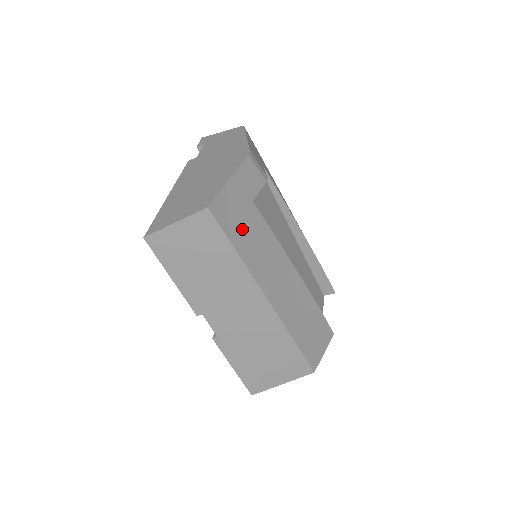
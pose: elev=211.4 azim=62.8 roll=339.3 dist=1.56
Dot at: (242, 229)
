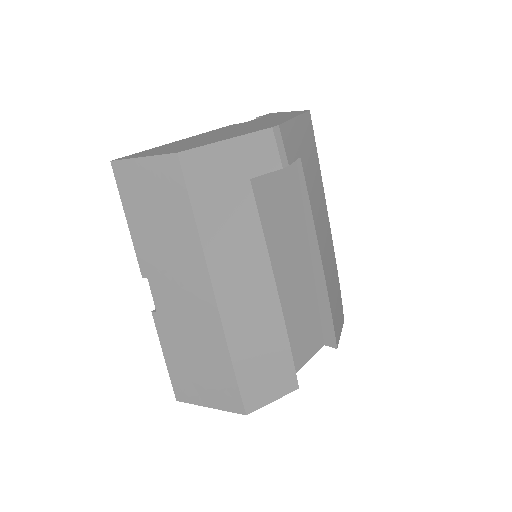
Dot at: (217, 201)
